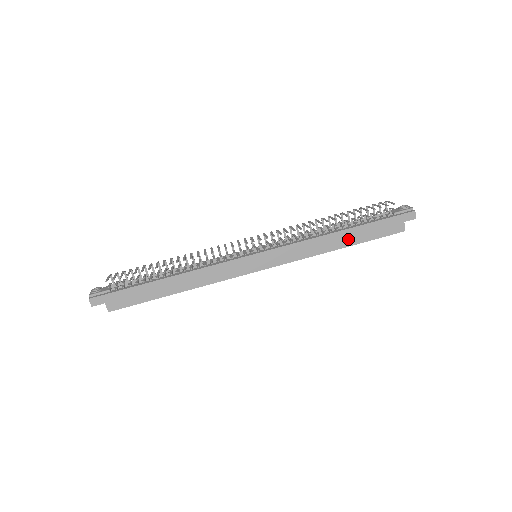
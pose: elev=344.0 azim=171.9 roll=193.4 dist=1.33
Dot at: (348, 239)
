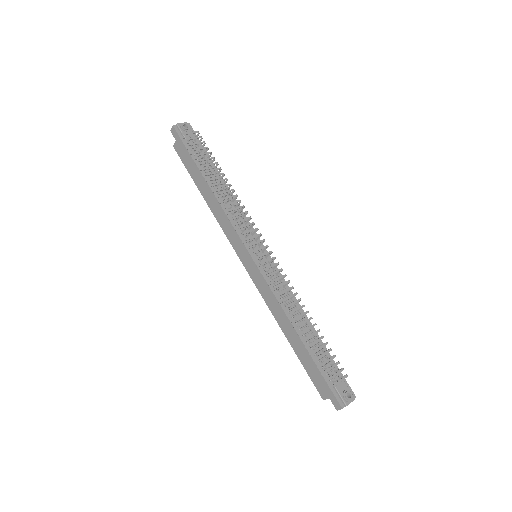
Dot at: (295, 342)
